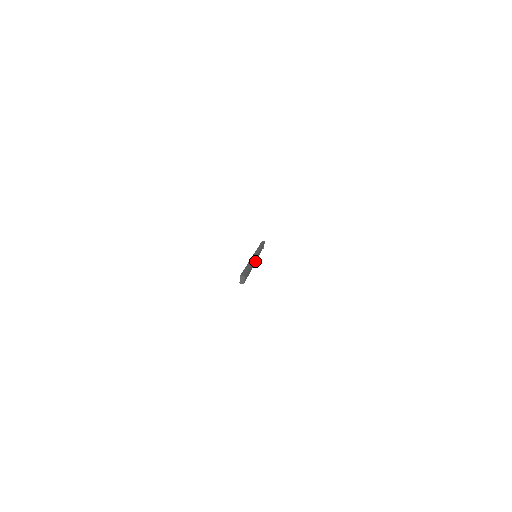
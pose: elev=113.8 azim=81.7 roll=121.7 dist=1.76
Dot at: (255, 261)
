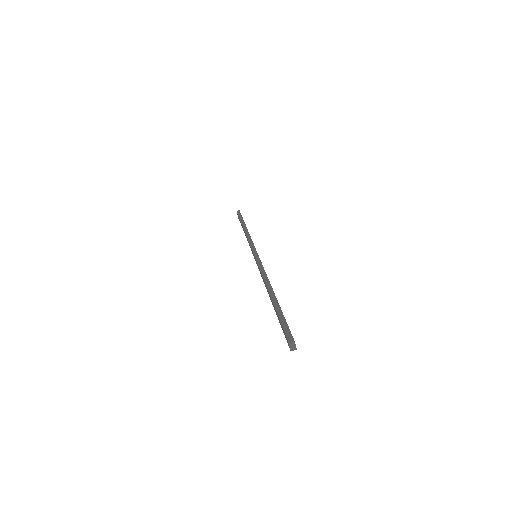
Dot at: occluded
